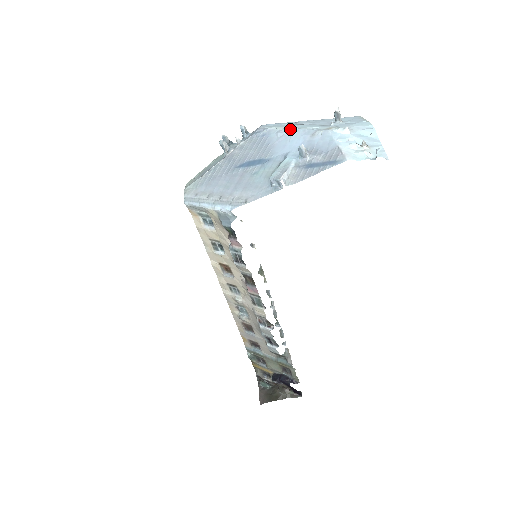
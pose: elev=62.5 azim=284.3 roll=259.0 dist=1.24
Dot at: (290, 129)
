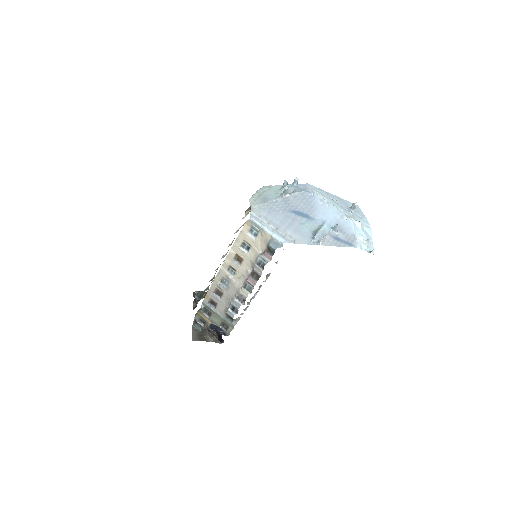
Dot at: (329, 203)
